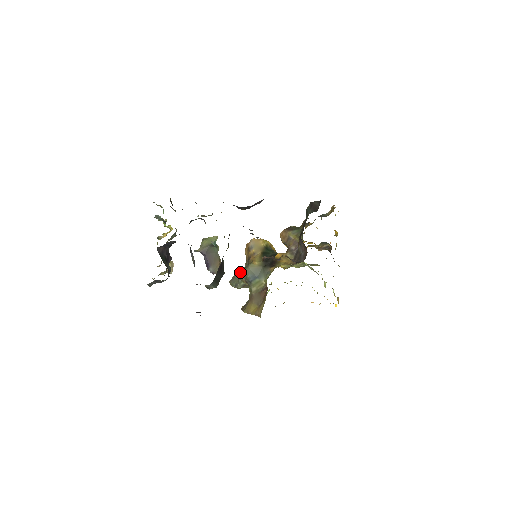
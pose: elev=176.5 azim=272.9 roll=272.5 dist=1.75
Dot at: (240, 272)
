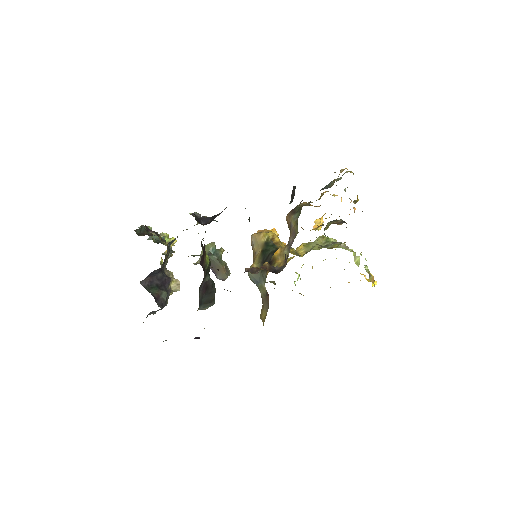
Dot at: occluded
